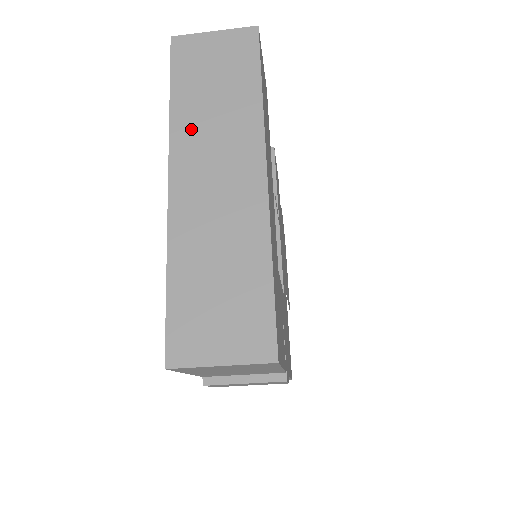
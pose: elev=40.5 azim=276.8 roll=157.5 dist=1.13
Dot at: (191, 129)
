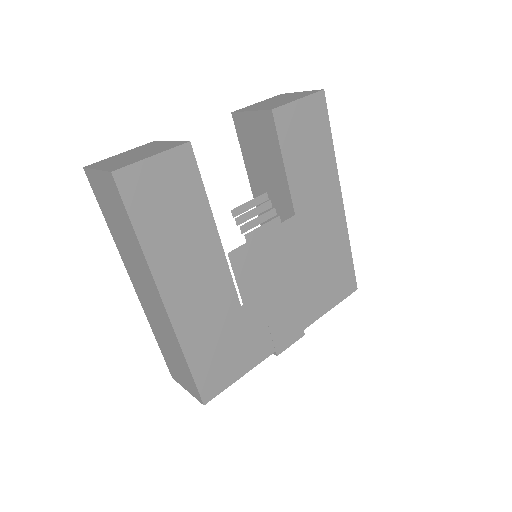
Dot at: (125, 254)
